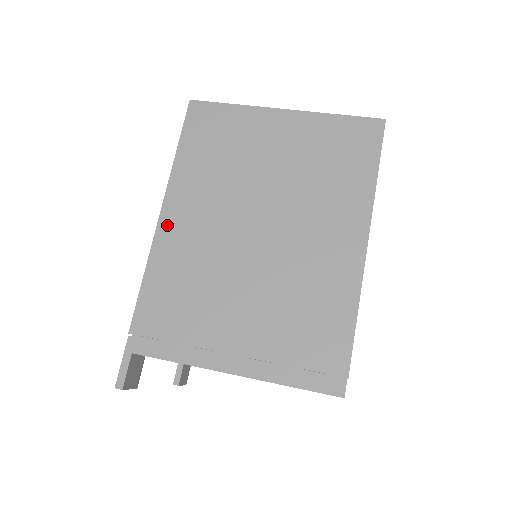
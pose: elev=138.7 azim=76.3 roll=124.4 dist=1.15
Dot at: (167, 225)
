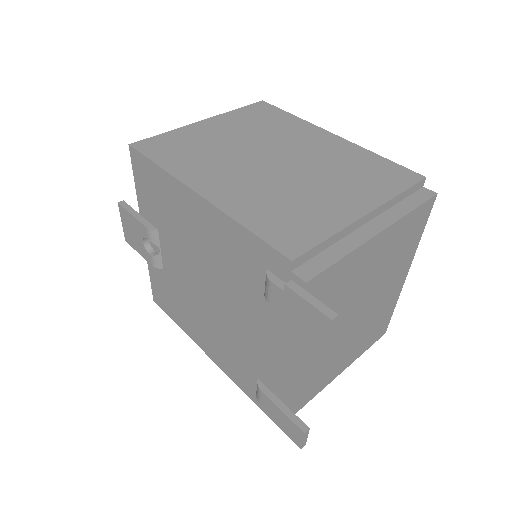
Dot at: (216, 197)
